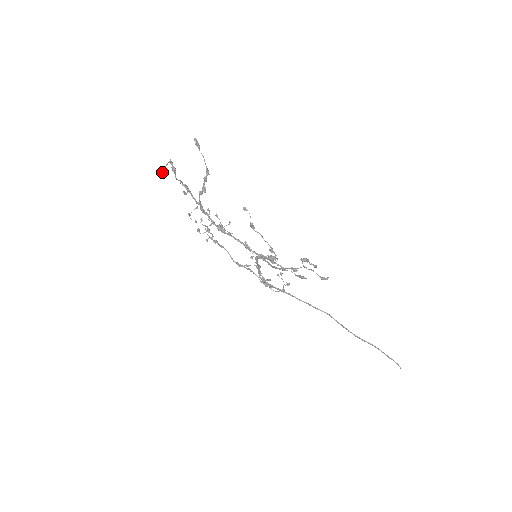
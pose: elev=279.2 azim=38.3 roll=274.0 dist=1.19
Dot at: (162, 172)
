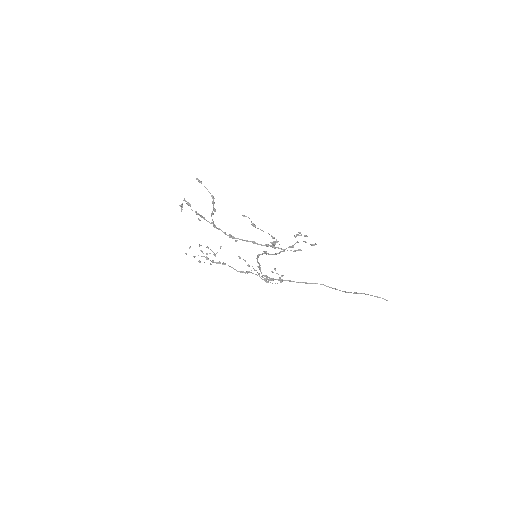
Dot at: (181, 209)
